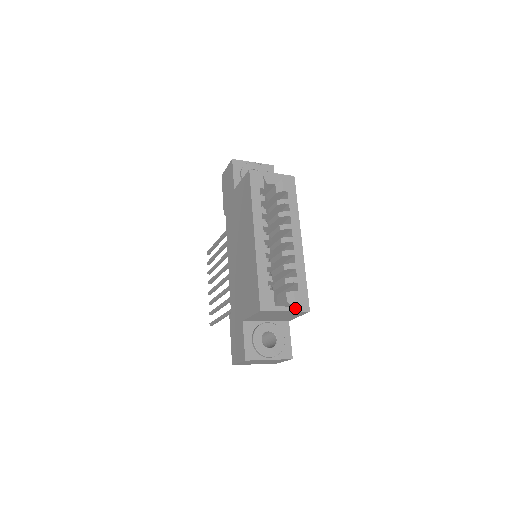
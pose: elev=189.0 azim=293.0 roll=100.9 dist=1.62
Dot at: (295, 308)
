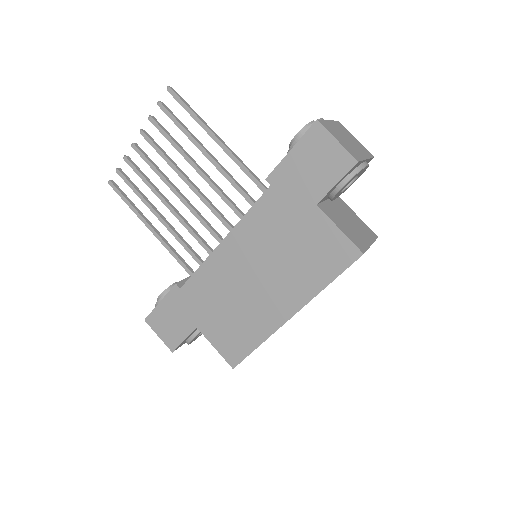
Dot at: occluded
